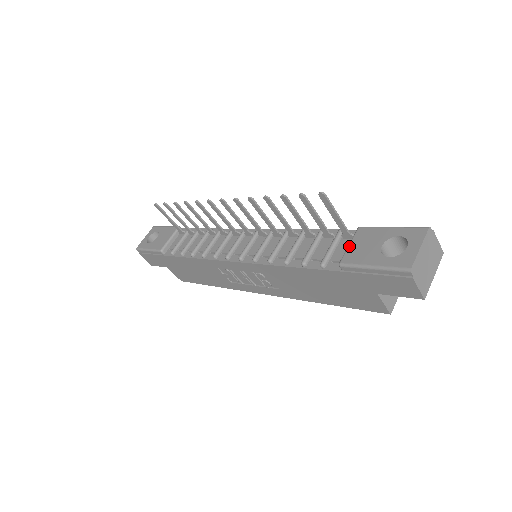
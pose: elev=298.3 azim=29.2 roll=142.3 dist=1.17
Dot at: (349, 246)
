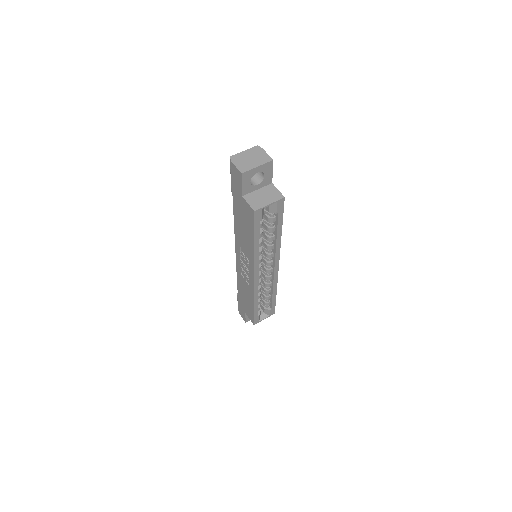
Dot at: occluded
